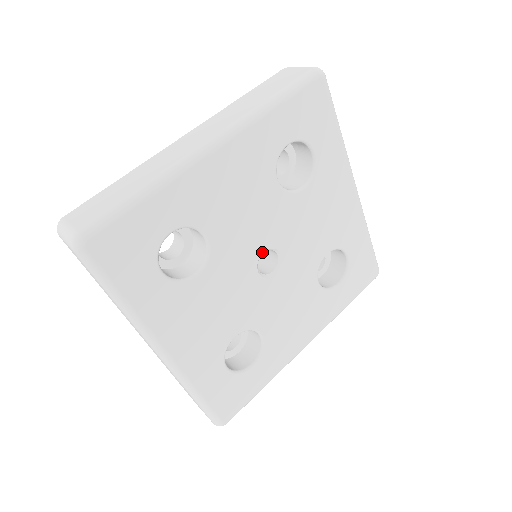
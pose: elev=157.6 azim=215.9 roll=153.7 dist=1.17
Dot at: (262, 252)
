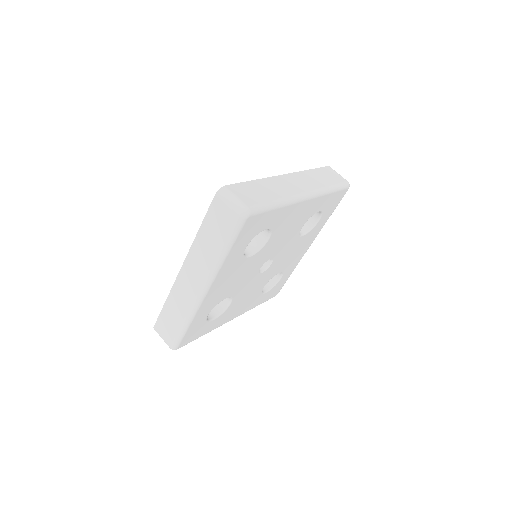
Dot at: occluded
